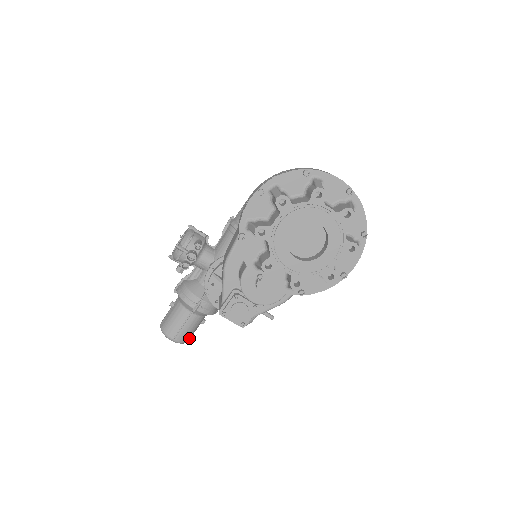
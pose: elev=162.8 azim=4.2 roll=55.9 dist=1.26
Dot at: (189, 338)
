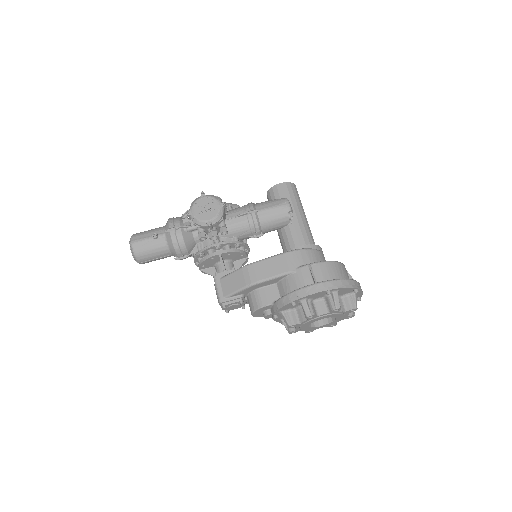
Dot at: occluded
